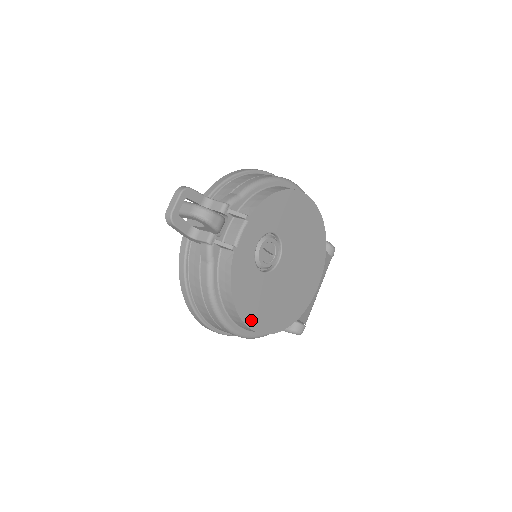
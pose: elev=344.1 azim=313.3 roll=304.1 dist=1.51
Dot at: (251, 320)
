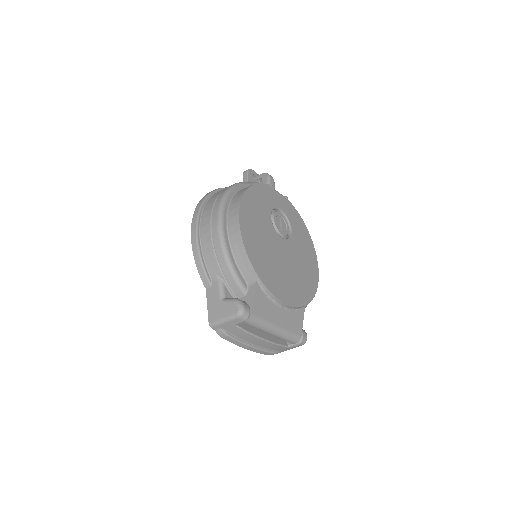
Dot at: (244, 208)
